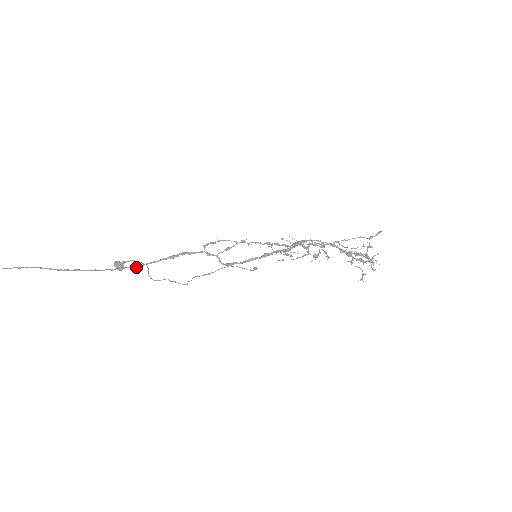
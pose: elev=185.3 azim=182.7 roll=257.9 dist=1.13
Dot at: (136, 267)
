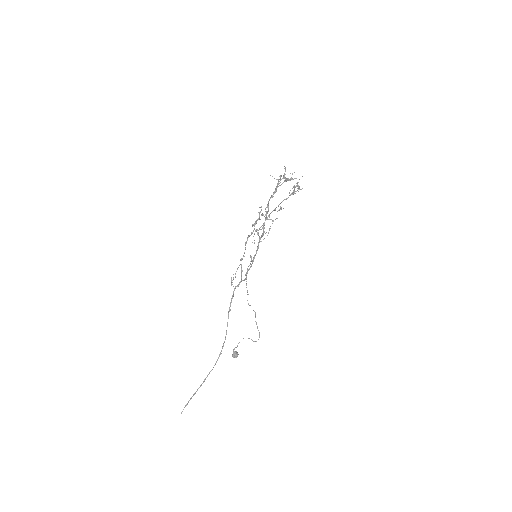
Dot at: occluded
